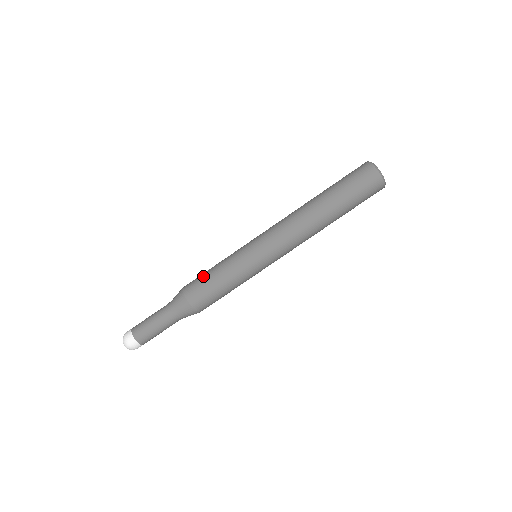
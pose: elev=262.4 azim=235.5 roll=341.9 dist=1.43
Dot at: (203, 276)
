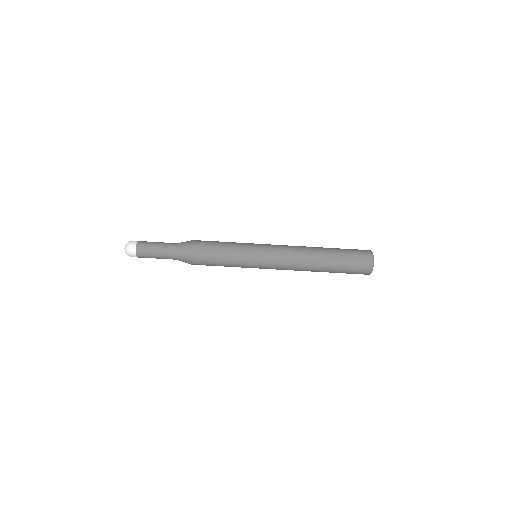
Dot at: (212, 252)
